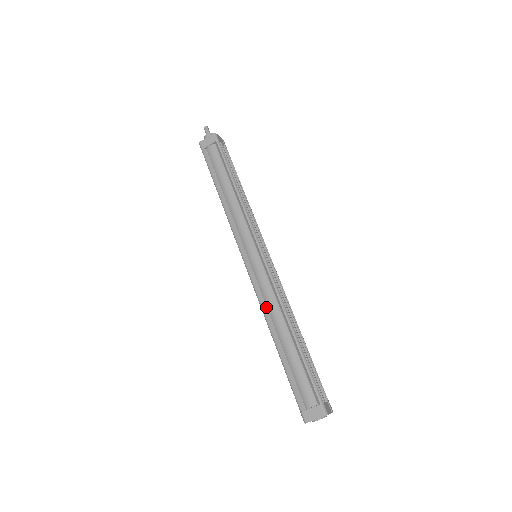
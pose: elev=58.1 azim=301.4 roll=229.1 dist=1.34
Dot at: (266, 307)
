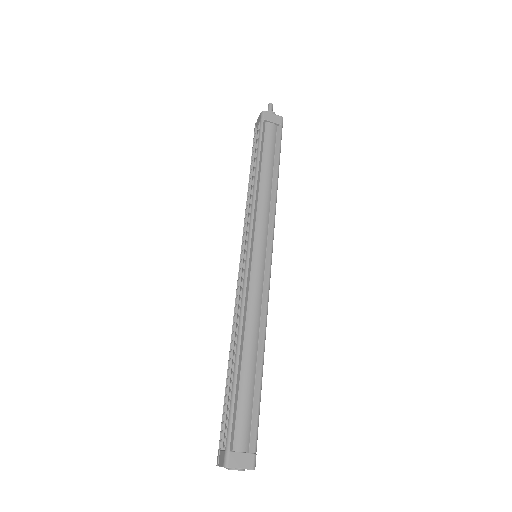
Dot at: (246, 313)
